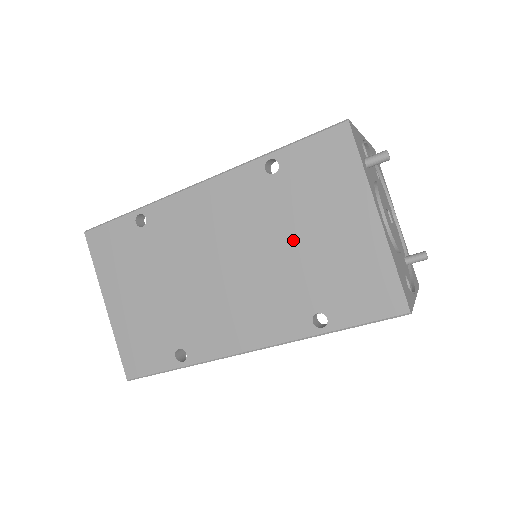
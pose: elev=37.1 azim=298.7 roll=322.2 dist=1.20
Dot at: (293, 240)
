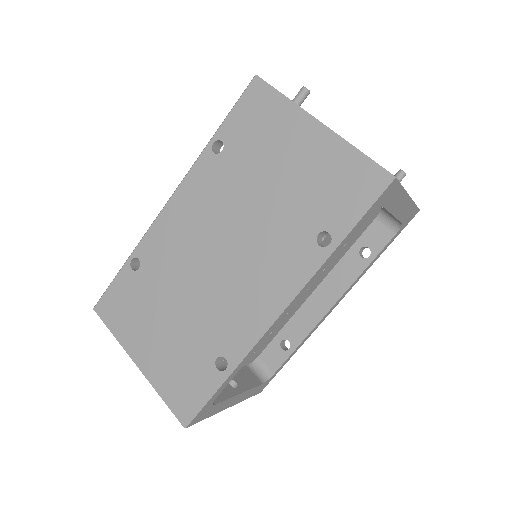
Dot at: (264, 189)
